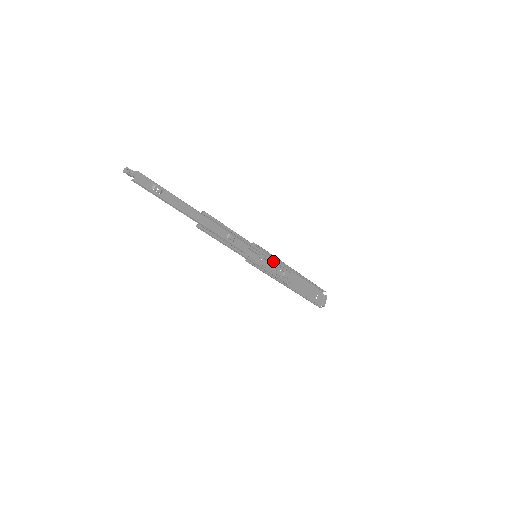
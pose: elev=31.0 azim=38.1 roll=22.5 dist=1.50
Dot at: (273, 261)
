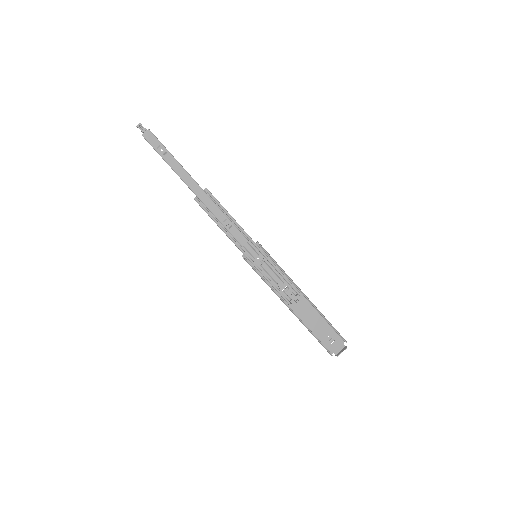
Dot at: (278, 272)
